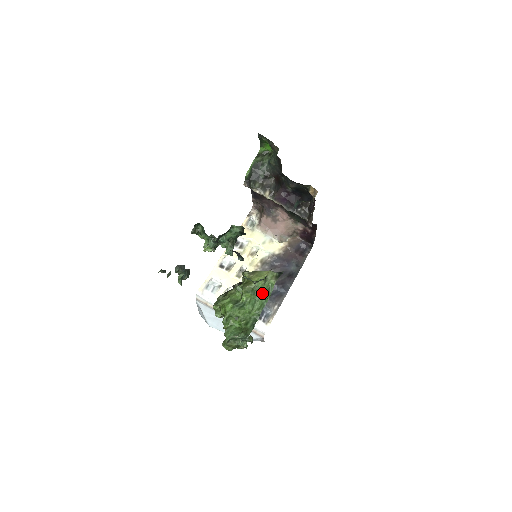
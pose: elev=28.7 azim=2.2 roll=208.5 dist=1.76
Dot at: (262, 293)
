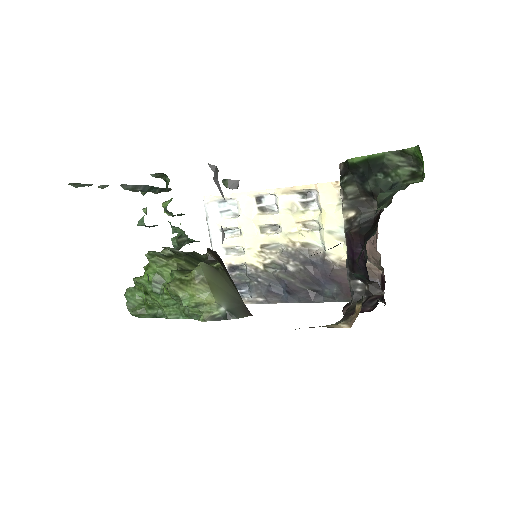
Dot at: (184, 309)
